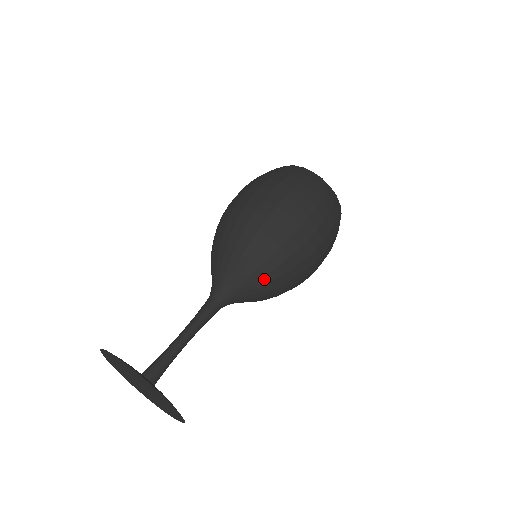
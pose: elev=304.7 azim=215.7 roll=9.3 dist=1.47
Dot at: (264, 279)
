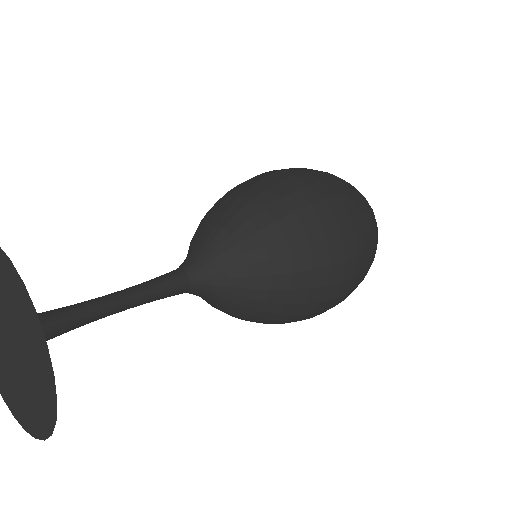
Dot at: (268, 266)
